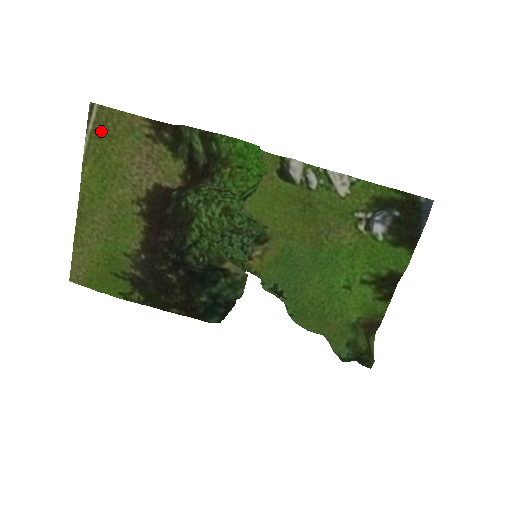
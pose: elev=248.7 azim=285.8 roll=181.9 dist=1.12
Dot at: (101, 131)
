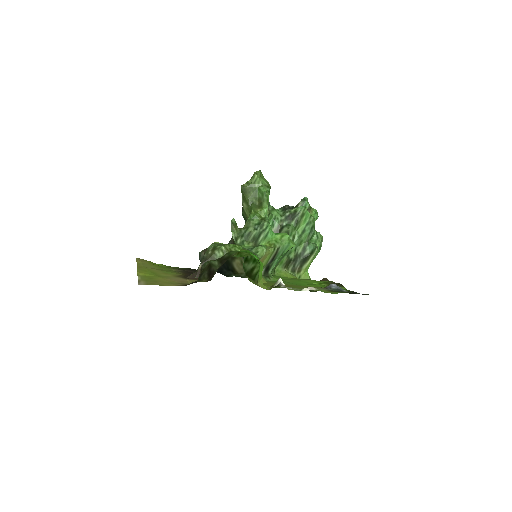
Dot at: (148, 281)
